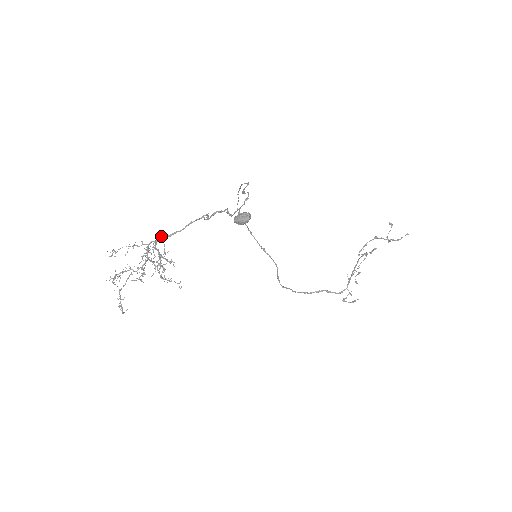
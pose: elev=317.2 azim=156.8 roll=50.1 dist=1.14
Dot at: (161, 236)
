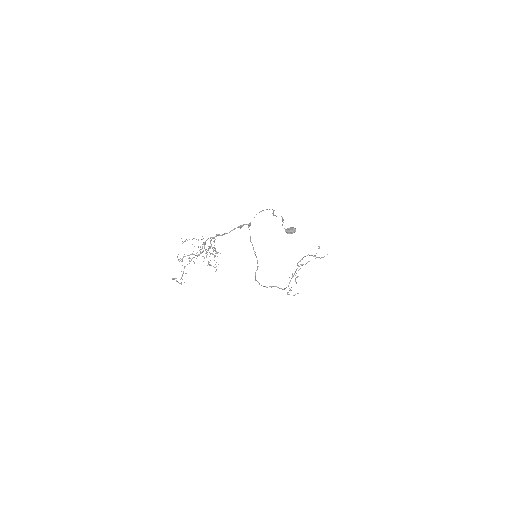
Dot at: (217, 235)
